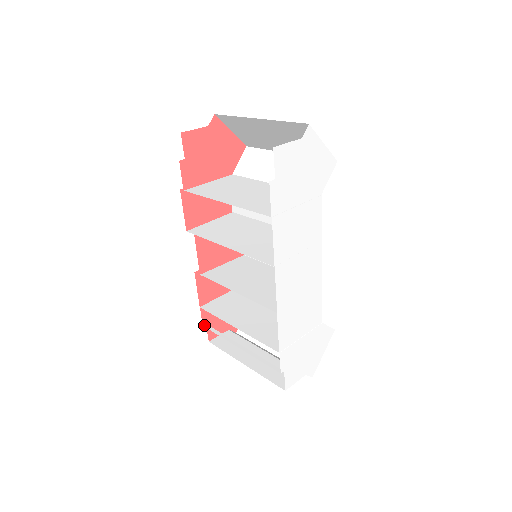
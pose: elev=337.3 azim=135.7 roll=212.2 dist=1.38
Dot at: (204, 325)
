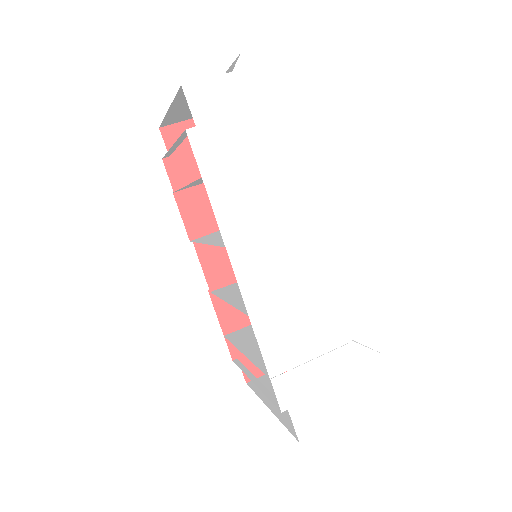
Dot at: (234, 360)
